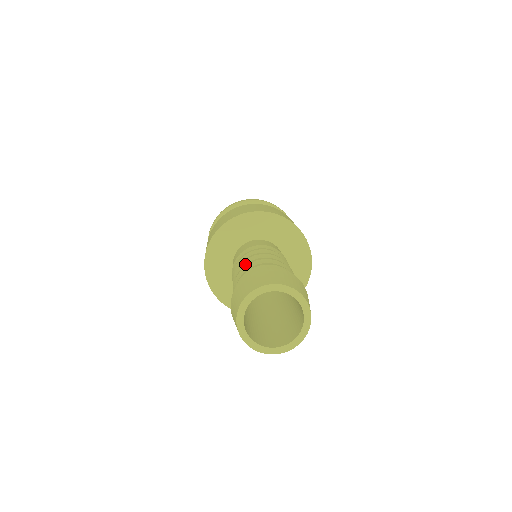
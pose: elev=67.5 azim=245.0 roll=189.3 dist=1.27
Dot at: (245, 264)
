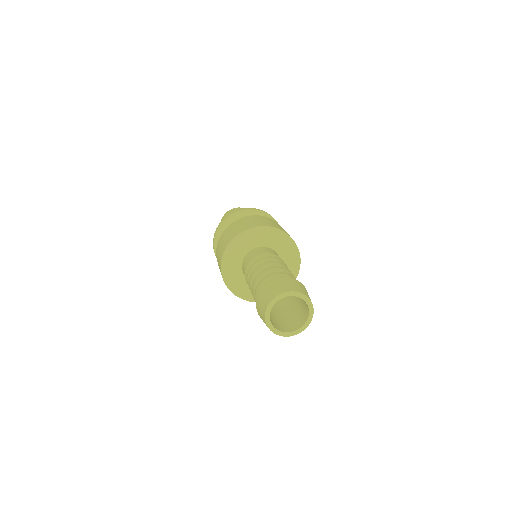
Dot at: (252, 283)
